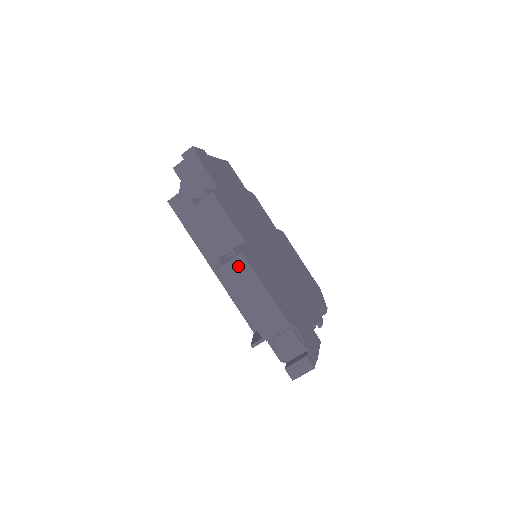
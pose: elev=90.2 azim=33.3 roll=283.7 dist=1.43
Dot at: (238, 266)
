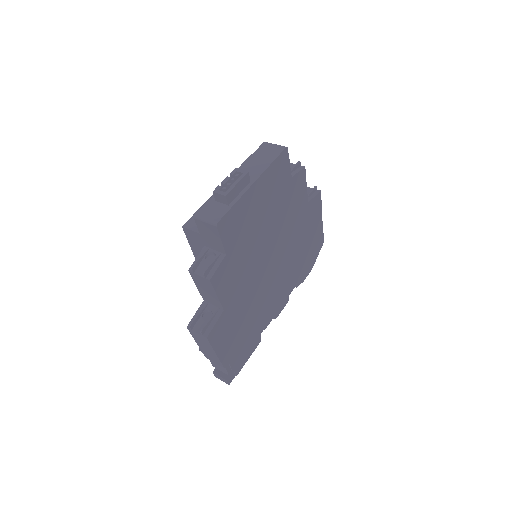
Dot at: (202, 338)
